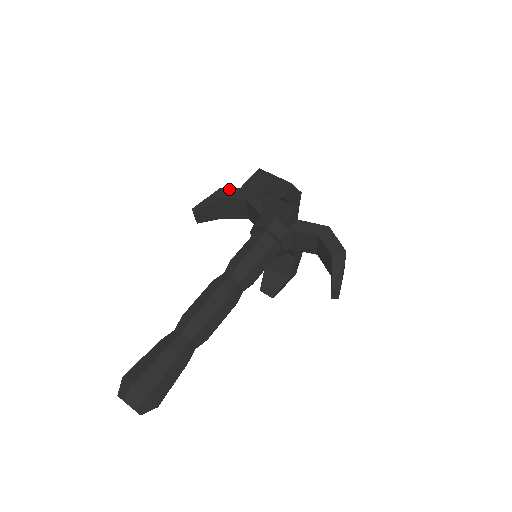
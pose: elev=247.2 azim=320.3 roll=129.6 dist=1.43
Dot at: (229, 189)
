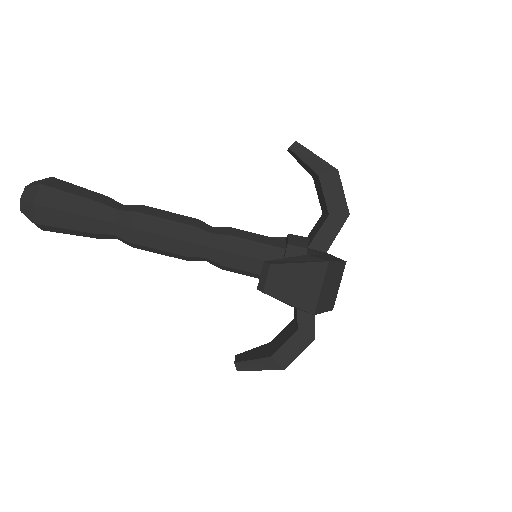
Dot at: (339, 184)
